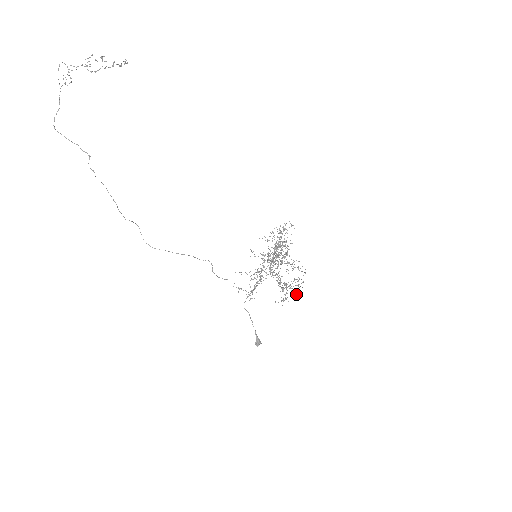
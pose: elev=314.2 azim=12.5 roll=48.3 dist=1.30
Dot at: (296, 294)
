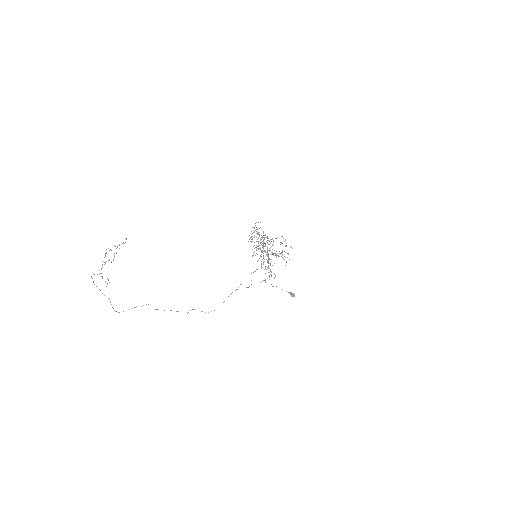
Dot at: occluded
